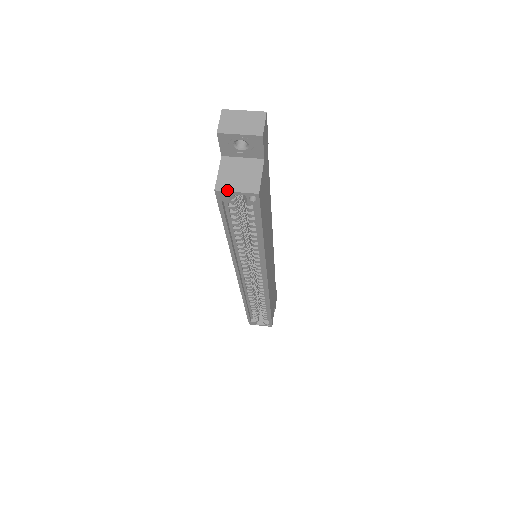
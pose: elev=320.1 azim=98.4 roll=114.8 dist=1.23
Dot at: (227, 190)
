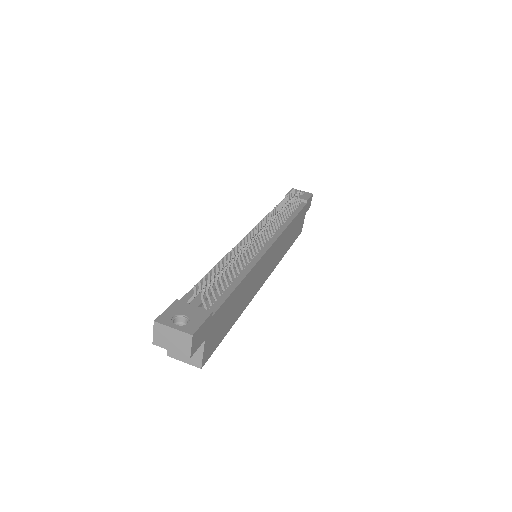
Dot at: (176, 359)
